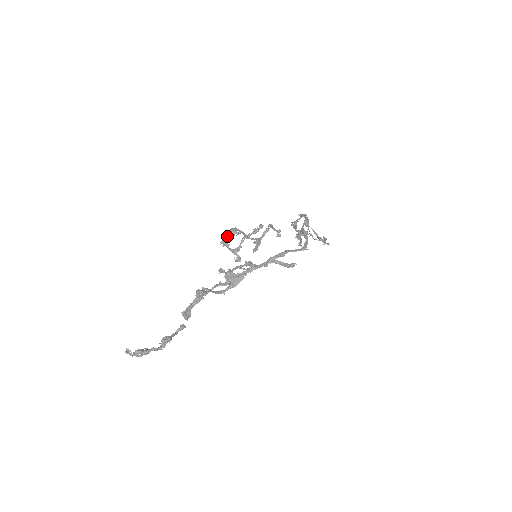
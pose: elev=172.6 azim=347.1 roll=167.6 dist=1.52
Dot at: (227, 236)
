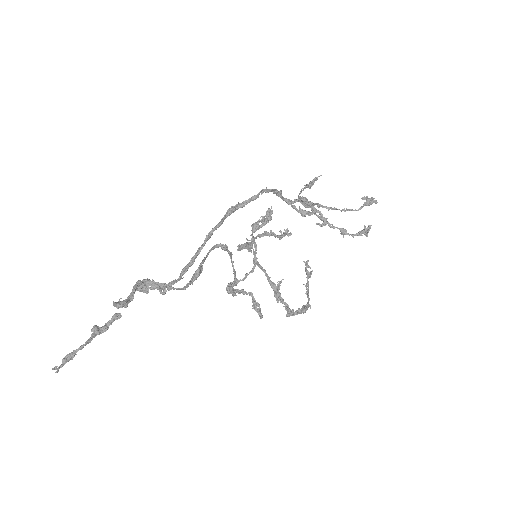
Dot at: (278, 300)
